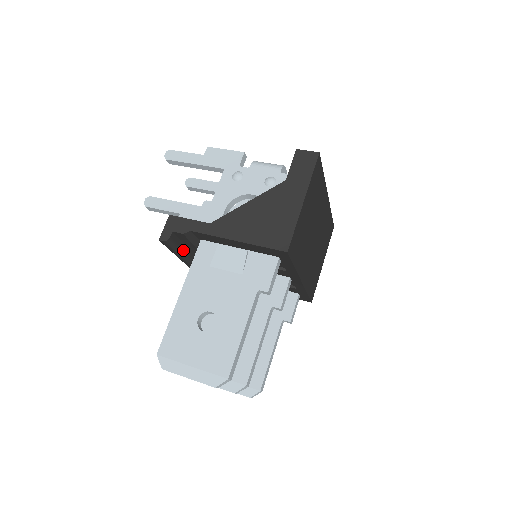
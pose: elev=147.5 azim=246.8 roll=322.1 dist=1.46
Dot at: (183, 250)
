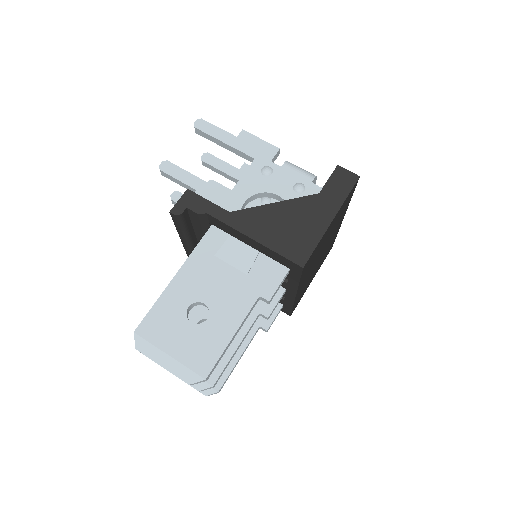
Dot at: (188, 229)
